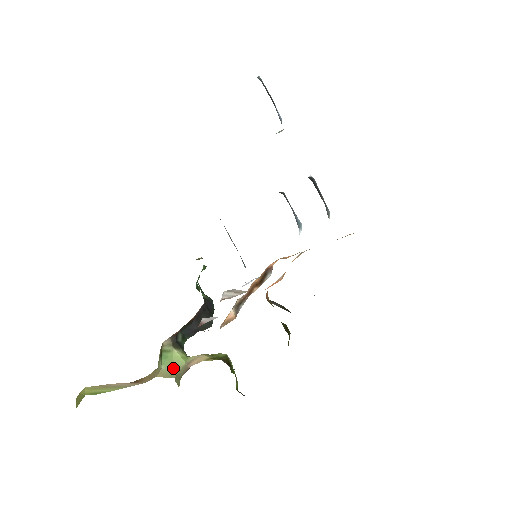
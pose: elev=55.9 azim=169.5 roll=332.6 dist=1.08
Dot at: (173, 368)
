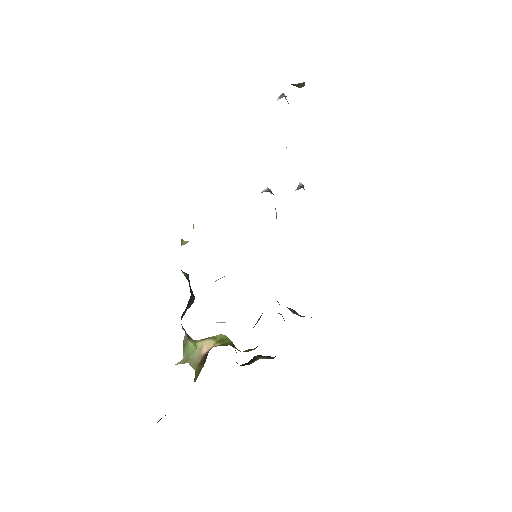
Dot at: (188, 356)
